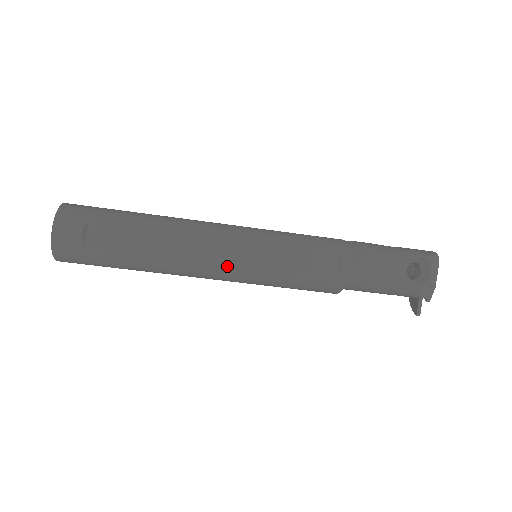
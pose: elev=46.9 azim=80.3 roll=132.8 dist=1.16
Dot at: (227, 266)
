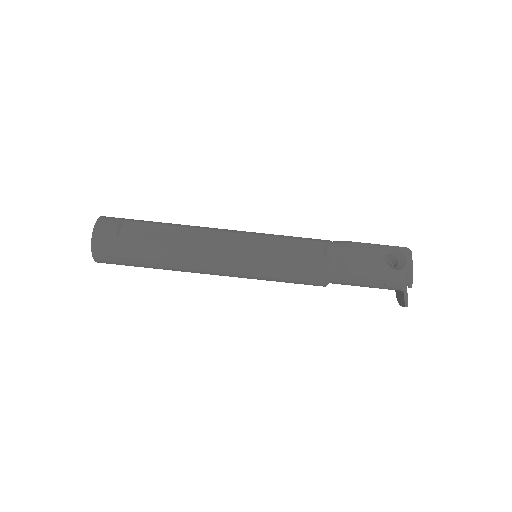
Dot at: (231, 252)
